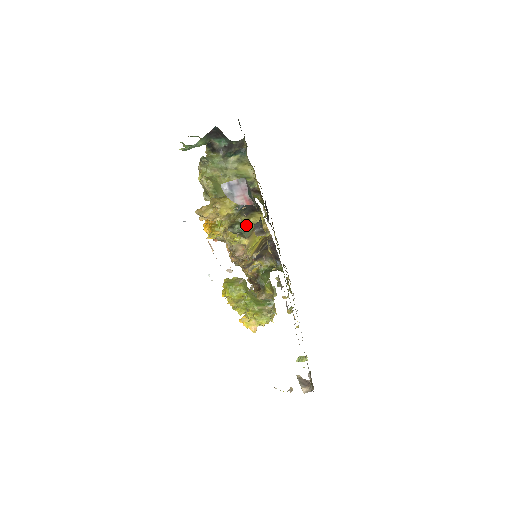
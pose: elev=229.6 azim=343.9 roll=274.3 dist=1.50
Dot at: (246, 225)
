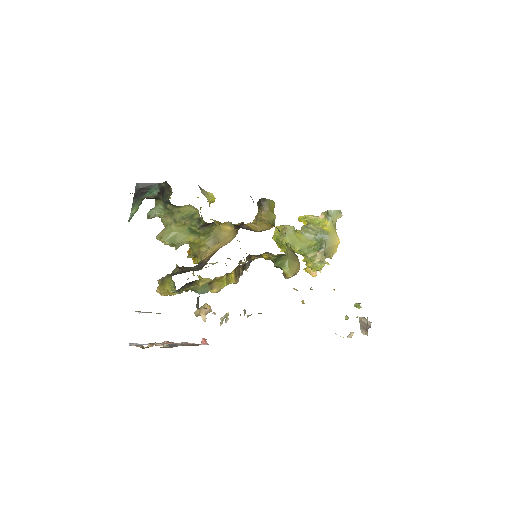
Dot at: (198, 289)
